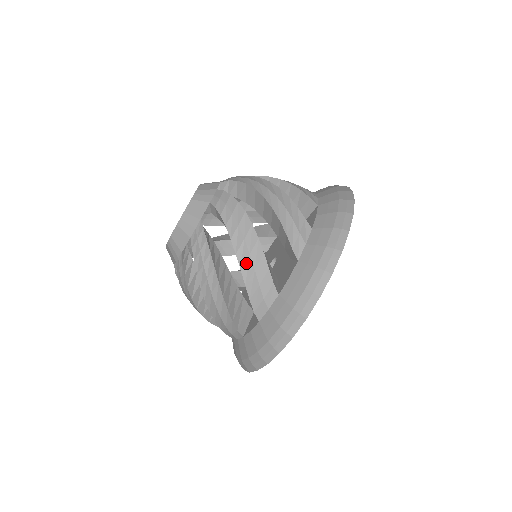
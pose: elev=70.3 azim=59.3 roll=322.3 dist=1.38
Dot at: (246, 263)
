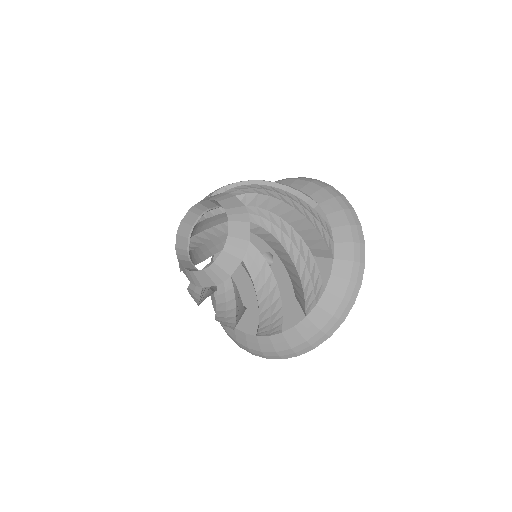
Dot at: (220, 322)
